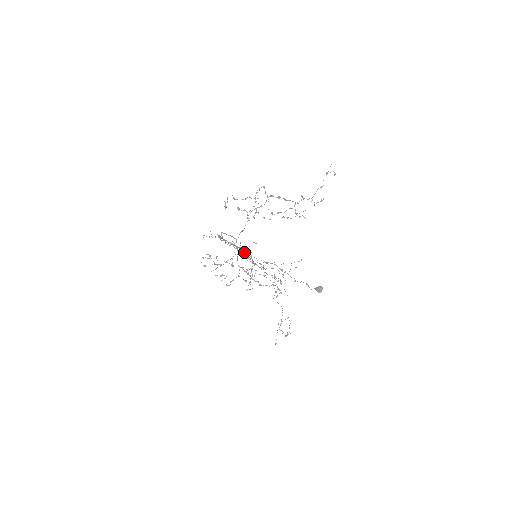
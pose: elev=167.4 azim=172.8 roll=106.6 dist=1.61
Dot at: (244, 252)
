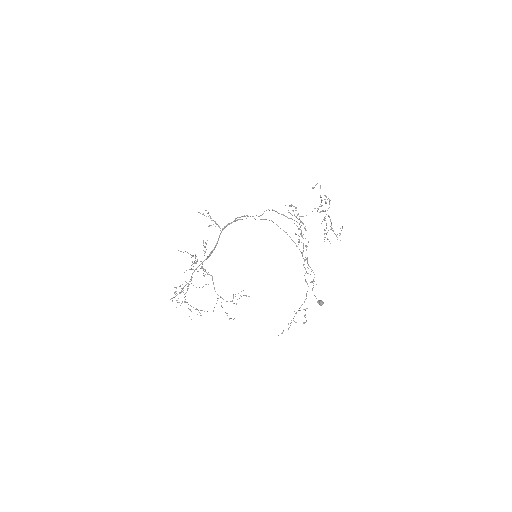
Dot at: occluded
